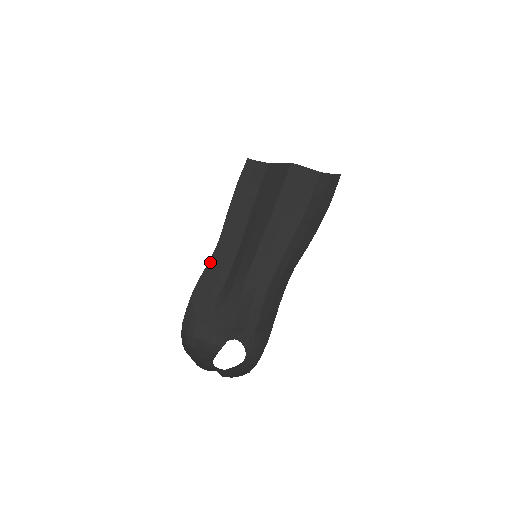
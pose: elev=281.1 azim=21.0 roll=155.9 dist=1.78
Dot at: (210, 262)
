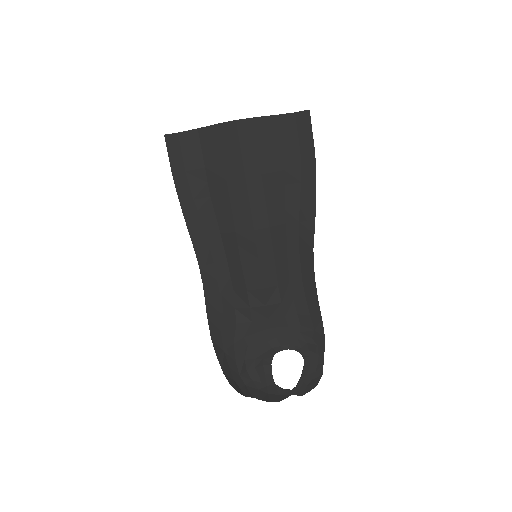
Dot at: (205, 291)
